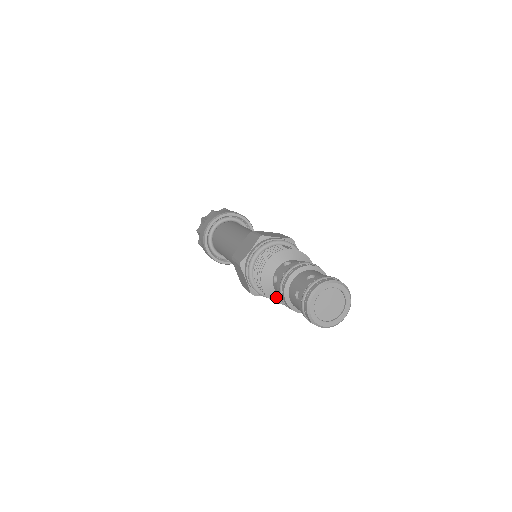
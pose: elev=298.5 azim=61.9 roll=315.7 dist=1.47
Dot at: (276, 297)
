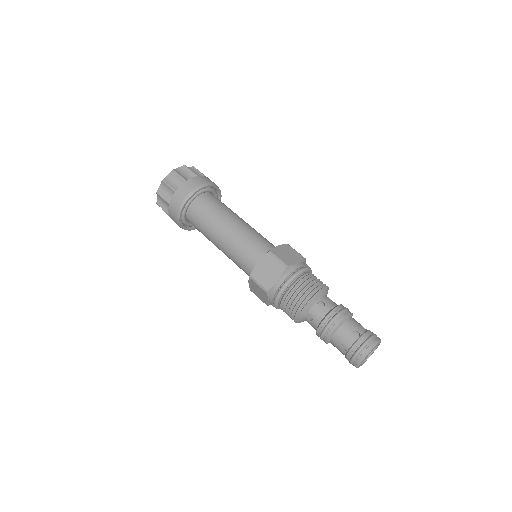
Dot at: occluded
